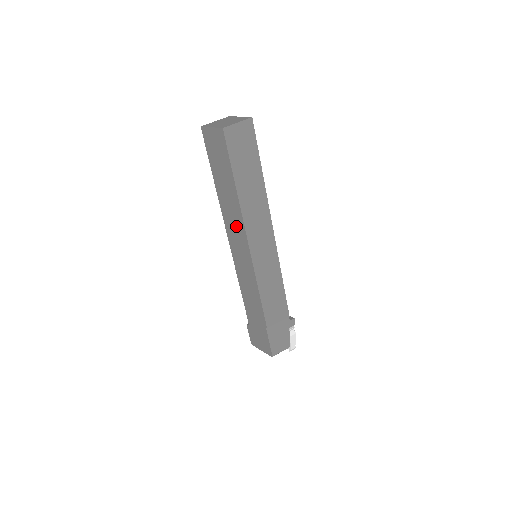
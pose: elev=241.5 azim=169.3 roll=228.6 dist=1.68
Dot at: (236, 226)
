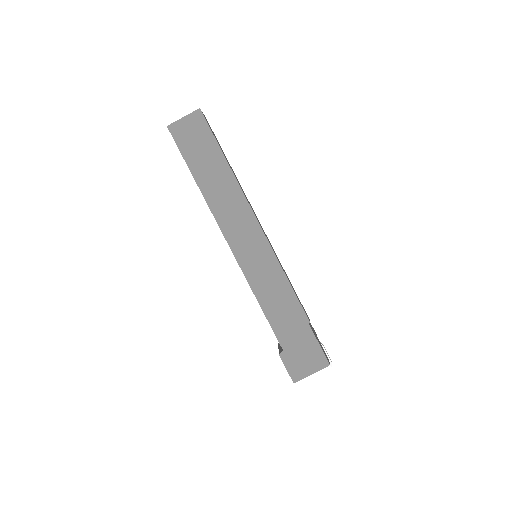
Dot at: (236, 212)
